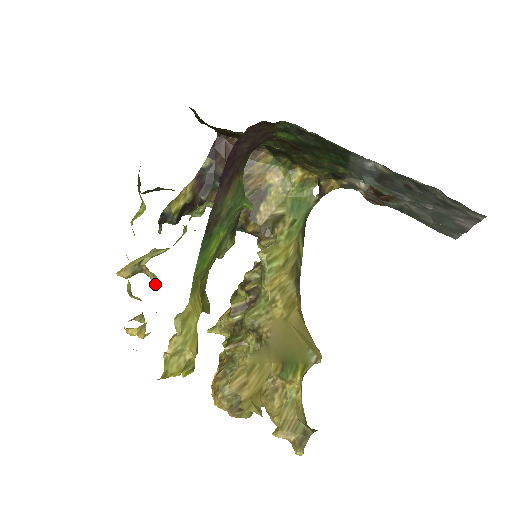
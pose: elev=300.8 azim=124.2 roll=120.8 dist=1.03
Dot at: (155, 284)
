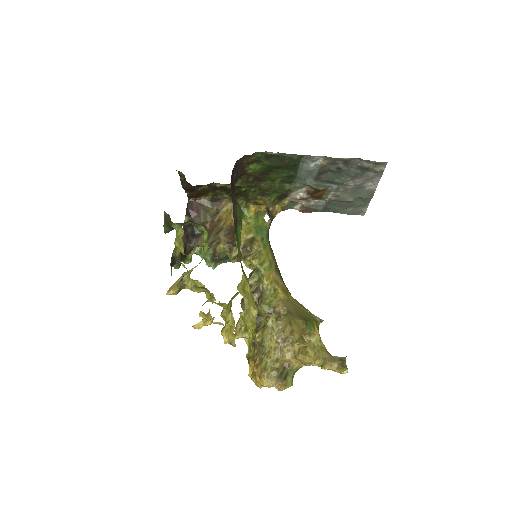
Dot at: occluded
